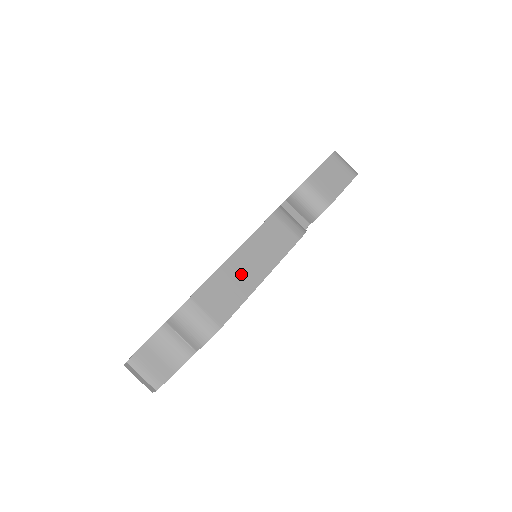
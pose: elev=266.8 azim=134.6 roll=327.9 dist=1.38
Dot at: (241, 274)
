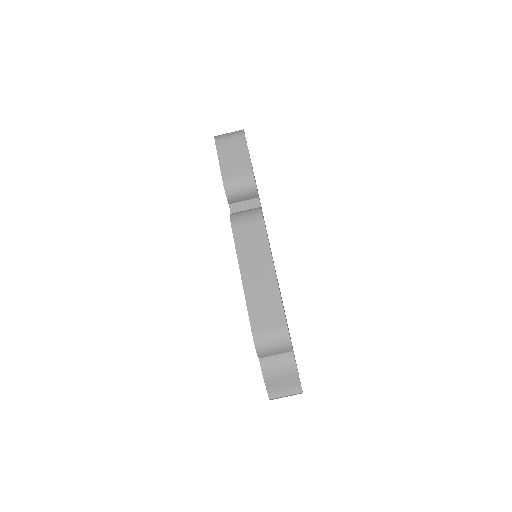
Dot at: (260, 284)
